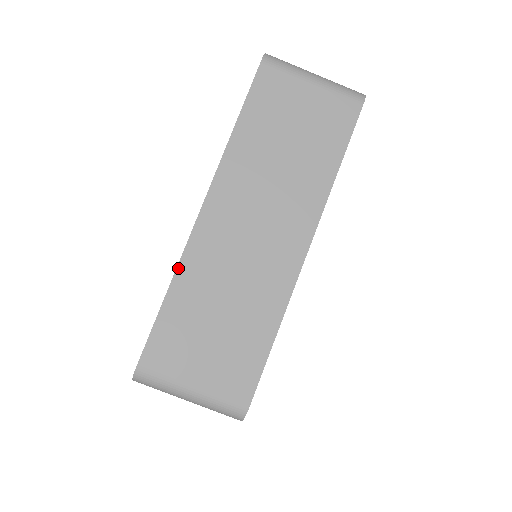
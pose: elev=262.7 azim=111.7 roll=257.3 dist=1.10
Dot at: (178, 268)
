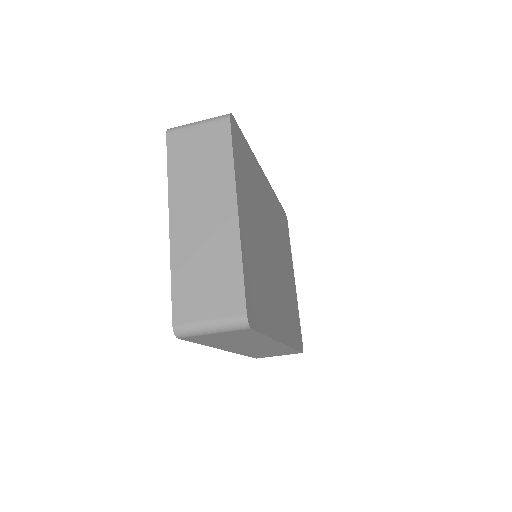
Dot at: (171, 260)
